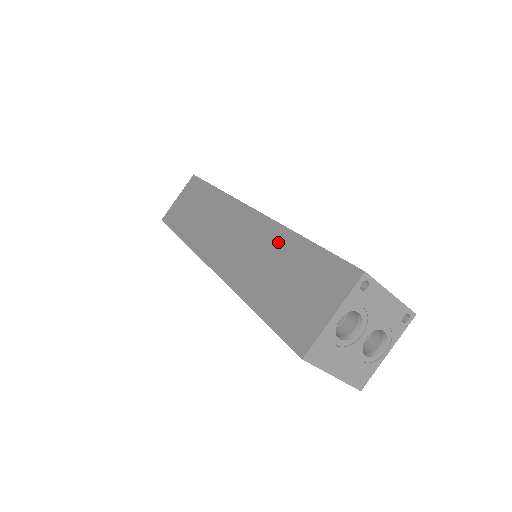
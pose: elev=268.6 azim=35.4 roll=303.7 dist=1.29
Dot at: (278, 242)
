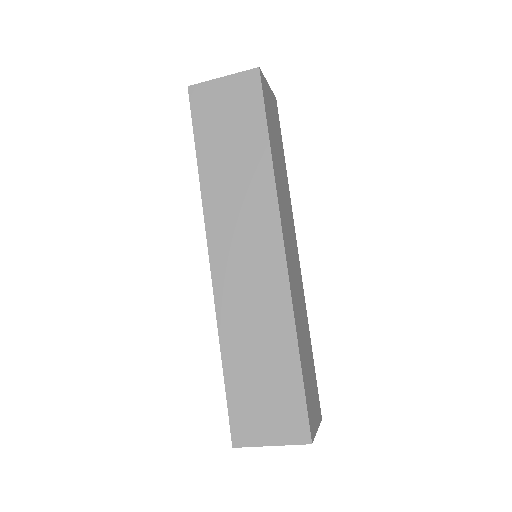
Dot at: (279, 329)
